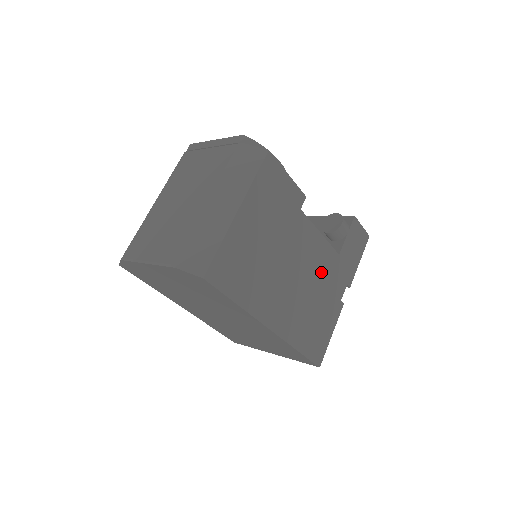
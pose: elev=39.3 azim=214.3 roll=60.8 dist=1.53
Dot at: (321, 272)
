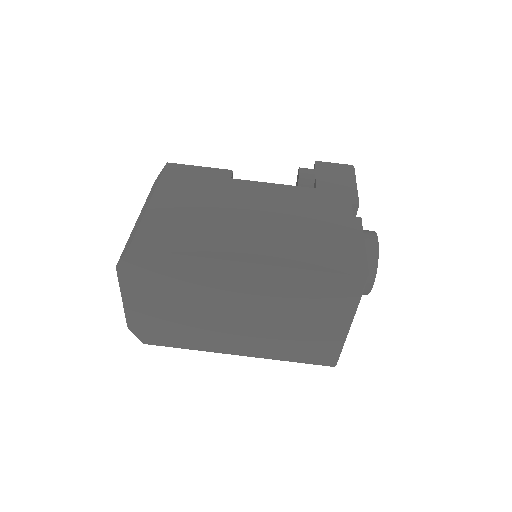
Dot at: (298, 206)
